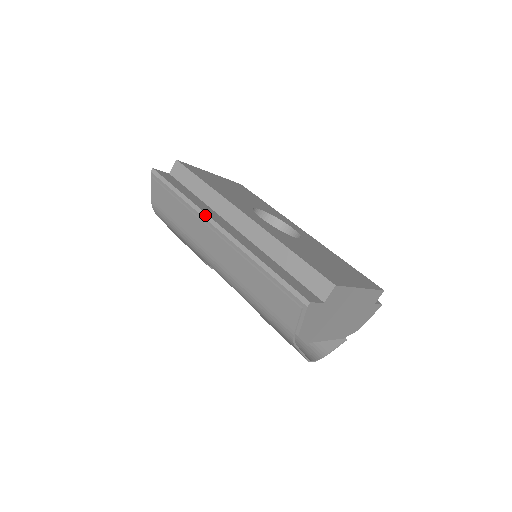
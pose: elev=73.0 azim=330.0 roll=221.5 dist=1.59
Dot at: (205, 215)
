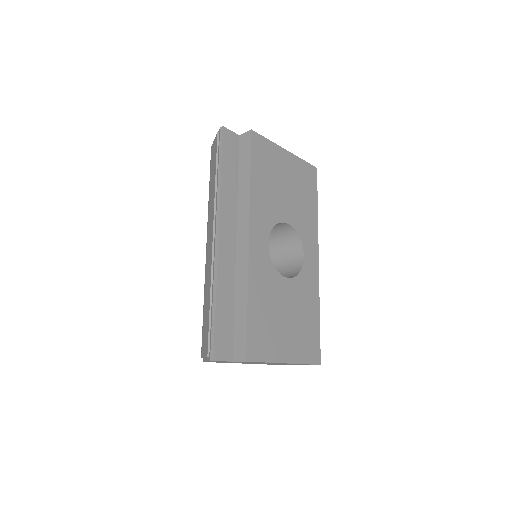
Dot at: (218, 215)
